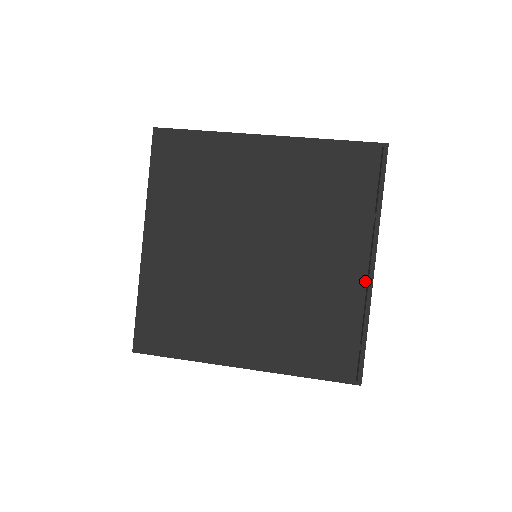
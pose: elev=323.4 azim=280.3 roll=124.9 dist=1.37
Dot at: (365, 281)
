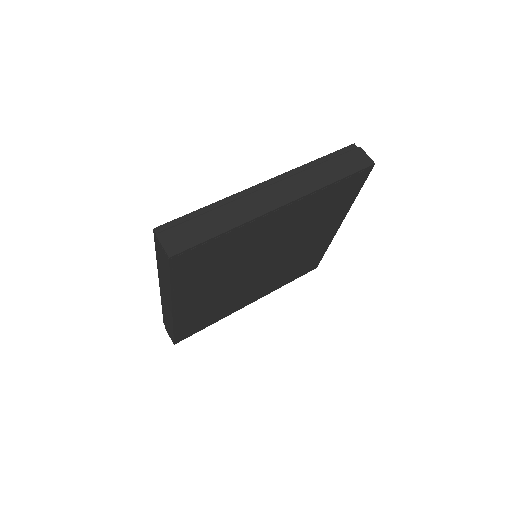
Dot at: (333, 234)
